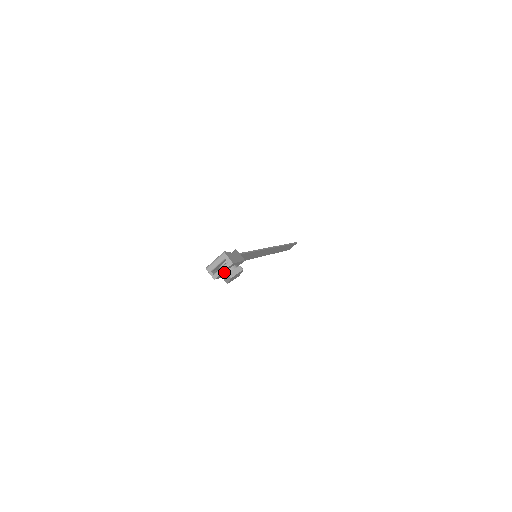
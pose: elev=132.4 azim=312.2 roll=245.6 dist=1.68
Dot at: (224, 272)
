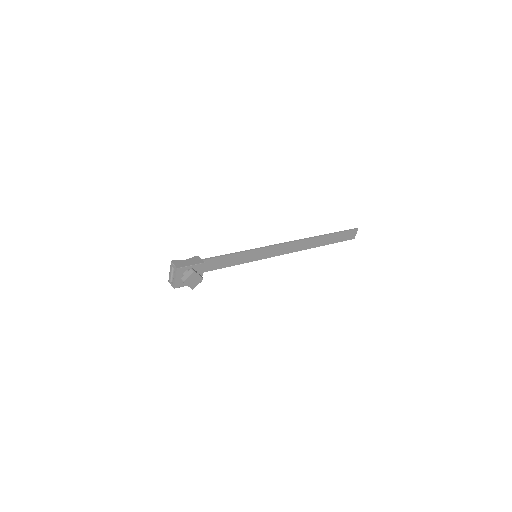
Dot at: (181, 279)
